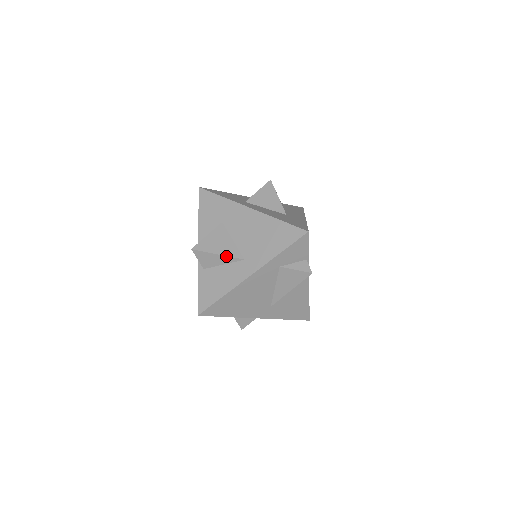
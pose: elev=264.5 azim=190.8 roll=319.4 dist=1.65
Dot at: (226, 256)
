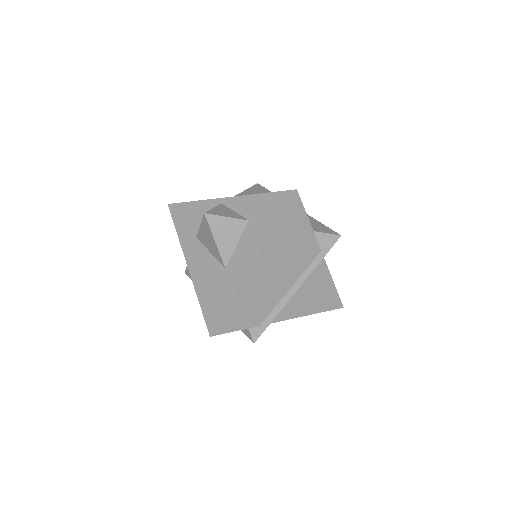
Dot at: occluded
